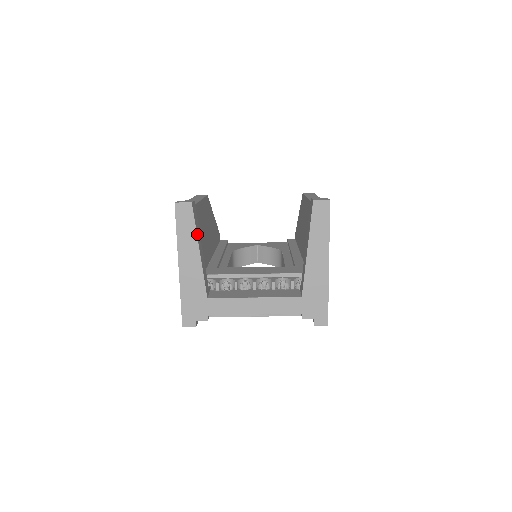
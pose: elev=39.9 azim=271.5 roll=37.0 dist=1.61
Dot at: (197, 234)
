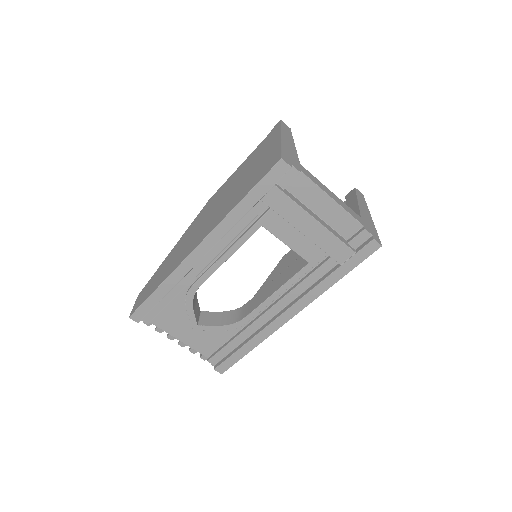
Dot at: occluded
